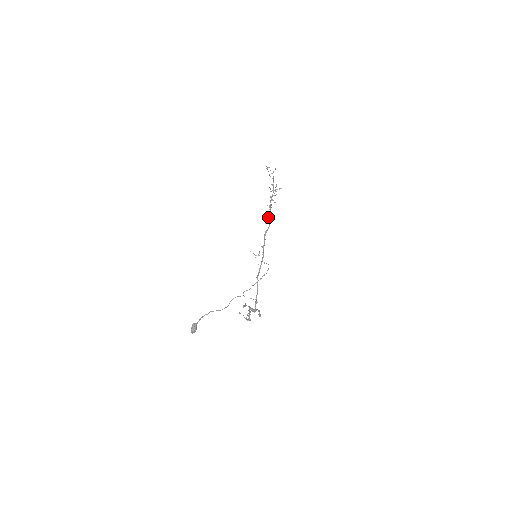
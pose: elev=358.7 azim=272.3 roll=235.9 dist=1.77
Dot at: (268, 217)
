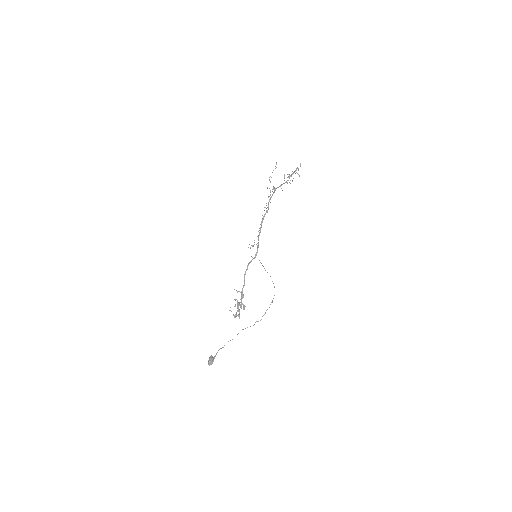
Dot at: (268, 196)
